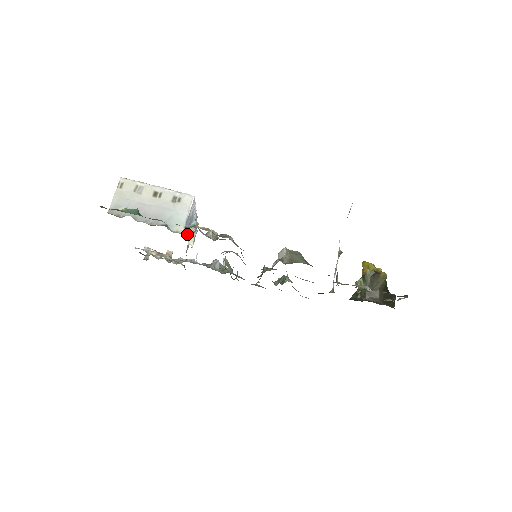
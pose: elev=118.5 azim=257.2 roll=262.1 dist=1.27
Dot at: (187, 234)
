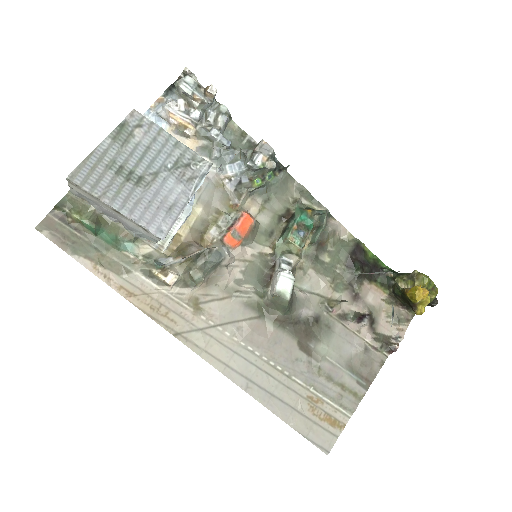
Dot at: (160, 248)
